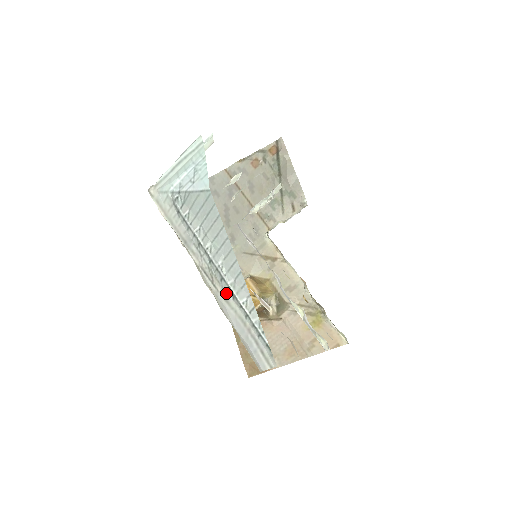
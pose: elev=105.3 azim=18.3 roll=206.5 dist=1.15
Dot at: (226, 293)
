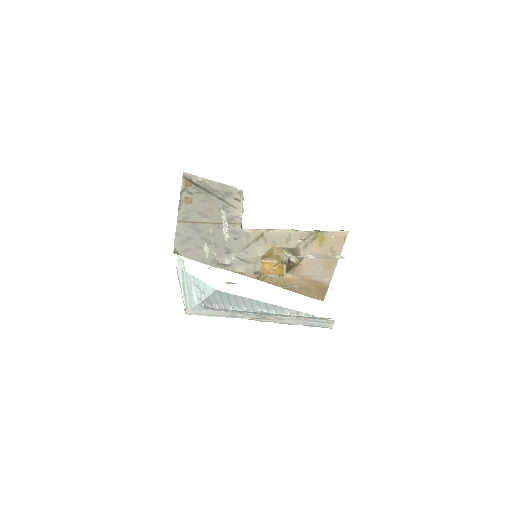
Dot at: (278, 317)
